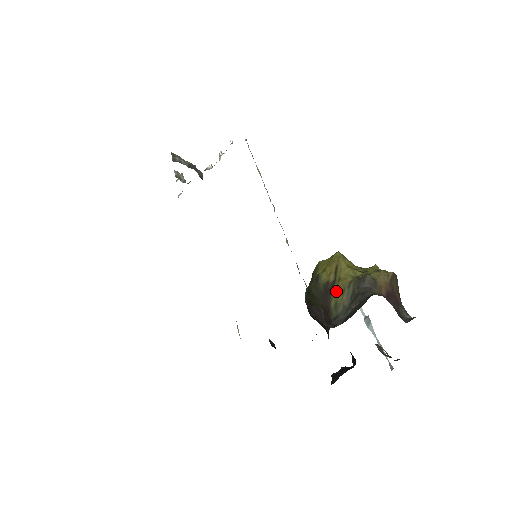
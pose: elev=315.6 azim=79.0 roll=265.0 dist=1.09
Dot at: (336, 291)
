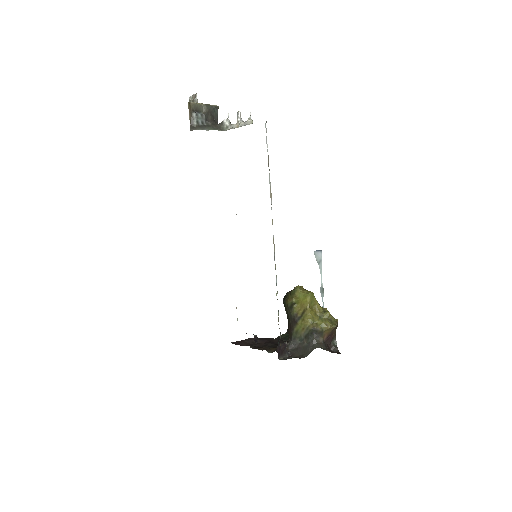
Dot at: (299, 325)
